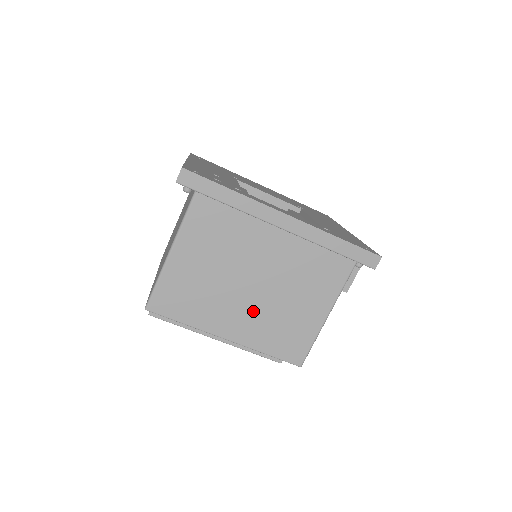
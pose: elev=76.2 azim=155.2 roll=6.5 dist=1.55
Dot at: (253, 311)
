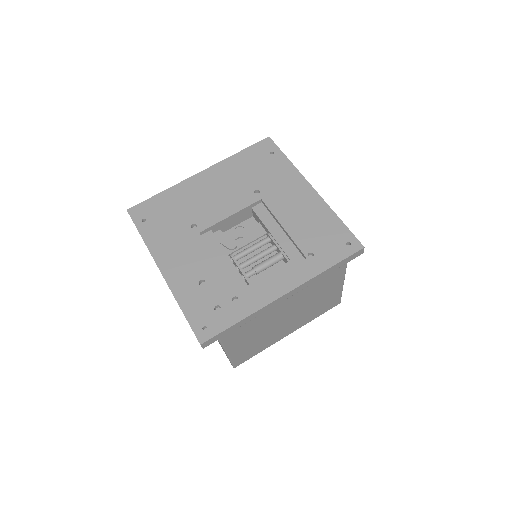
Dot at: (296, 320)
